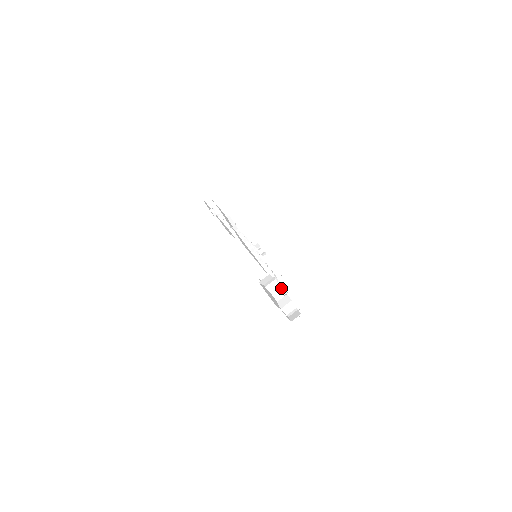
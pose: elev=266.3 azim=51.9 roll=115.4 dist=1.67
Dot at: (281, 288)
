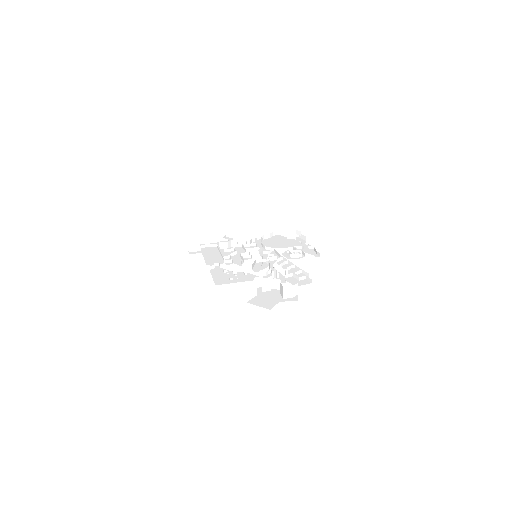
Dot at: (274, 279)
